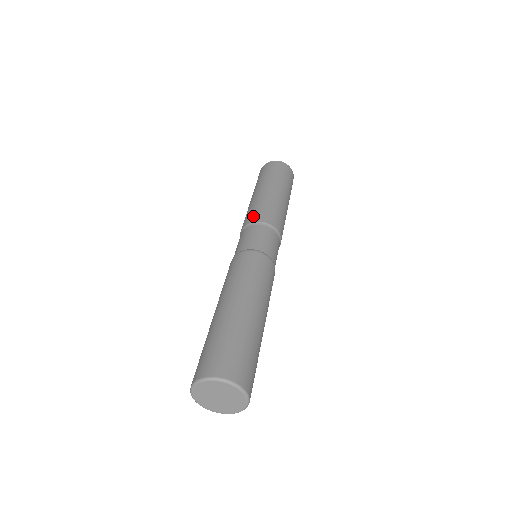
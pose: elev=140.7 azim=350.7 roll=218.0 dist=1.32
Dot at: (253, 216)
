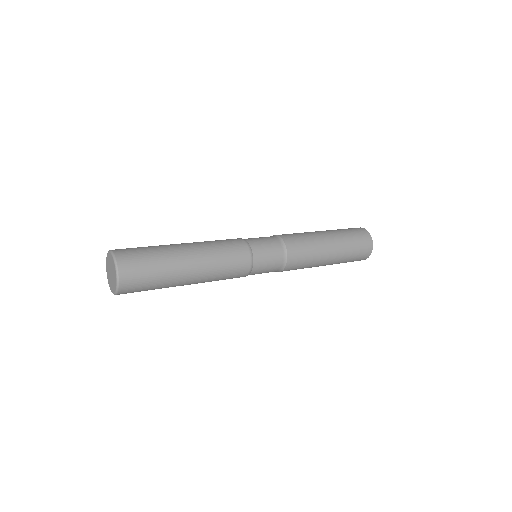
Dot at: occluded
